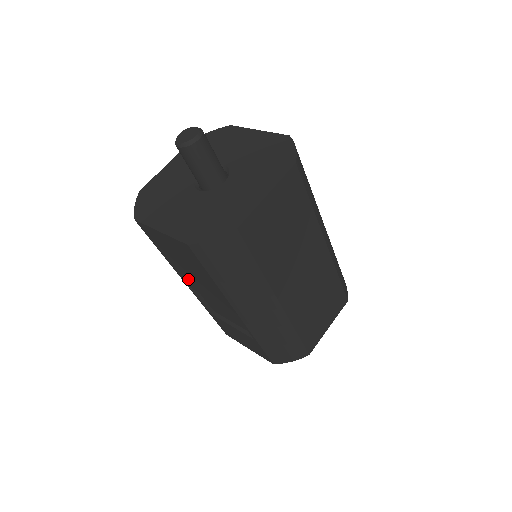
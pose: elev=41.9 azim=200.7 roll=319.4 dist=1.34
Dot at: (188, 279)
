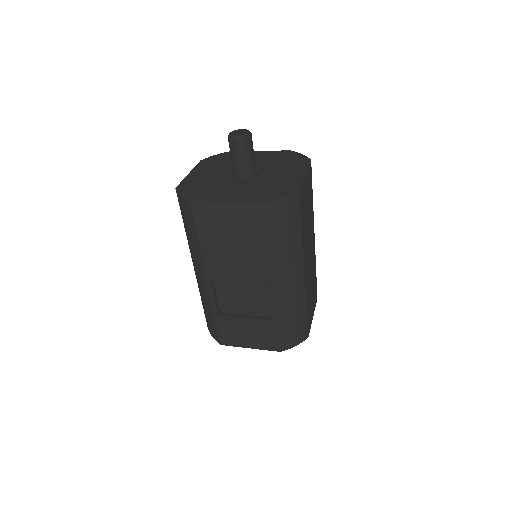
Dot at: (219, 266)
